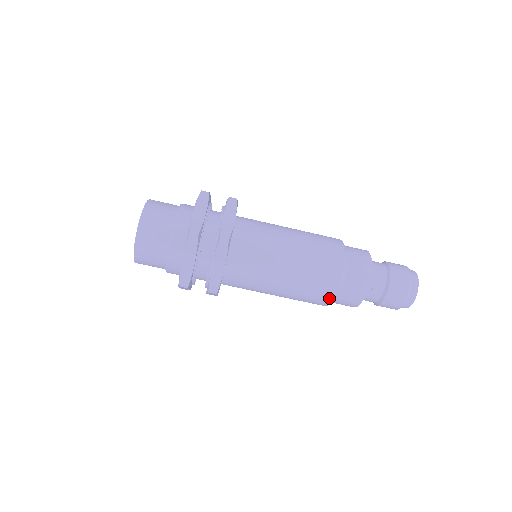
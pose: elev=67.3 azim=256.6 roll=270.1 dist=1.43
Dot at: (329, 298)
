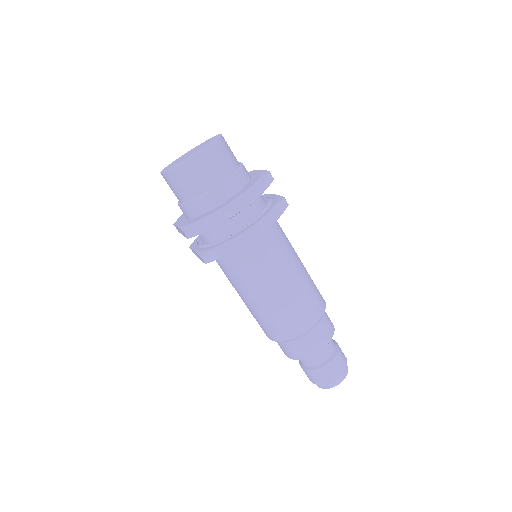
Dot at: (311, 323)
